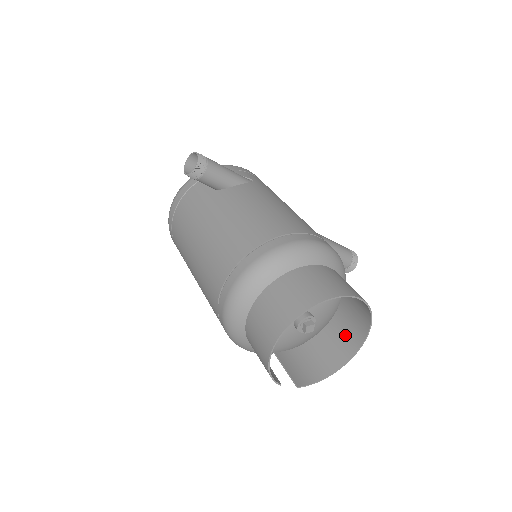
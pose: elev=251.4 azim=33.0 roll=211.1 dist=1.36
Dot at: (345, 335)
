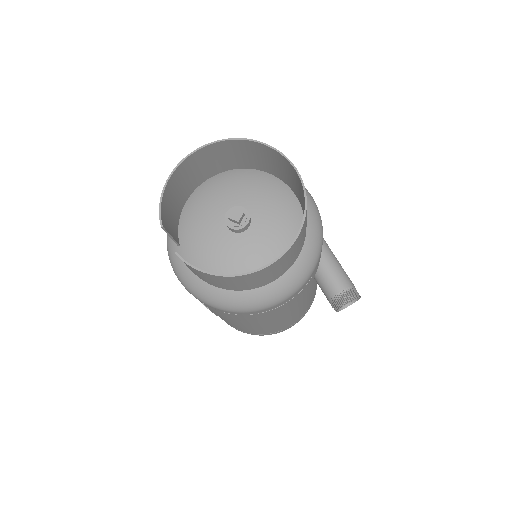
Dot at: (273, 269)
